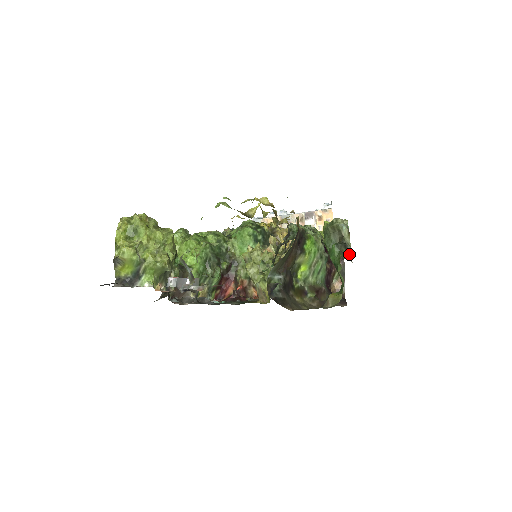
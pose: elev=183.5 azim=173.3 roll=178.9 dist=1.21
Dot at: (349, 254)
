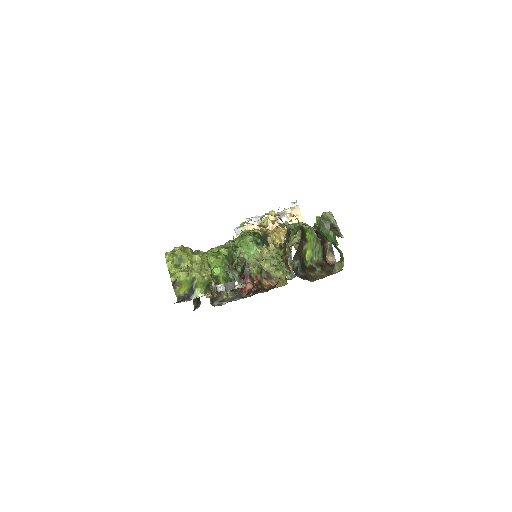
Dot at: (340, 234)
